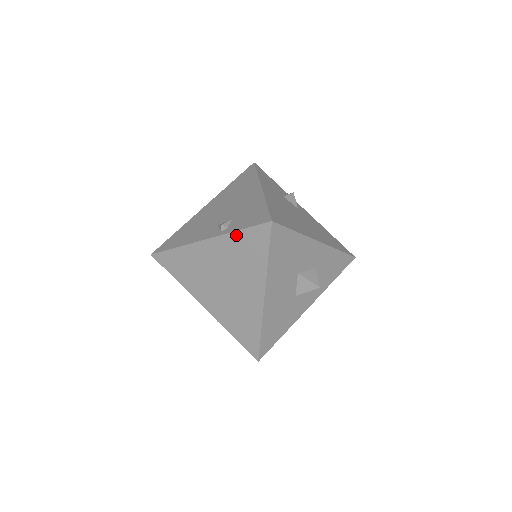
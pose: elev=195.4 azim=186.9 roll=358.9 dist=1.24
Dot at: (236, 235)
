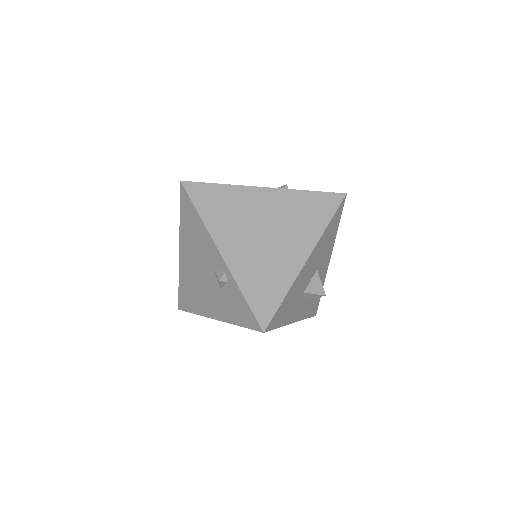
Dot at: (305, 194)
